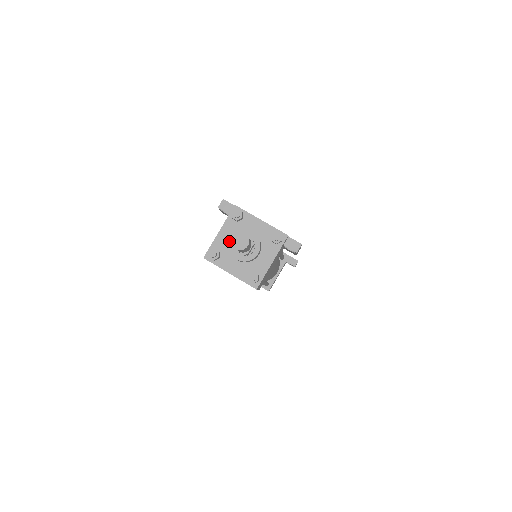
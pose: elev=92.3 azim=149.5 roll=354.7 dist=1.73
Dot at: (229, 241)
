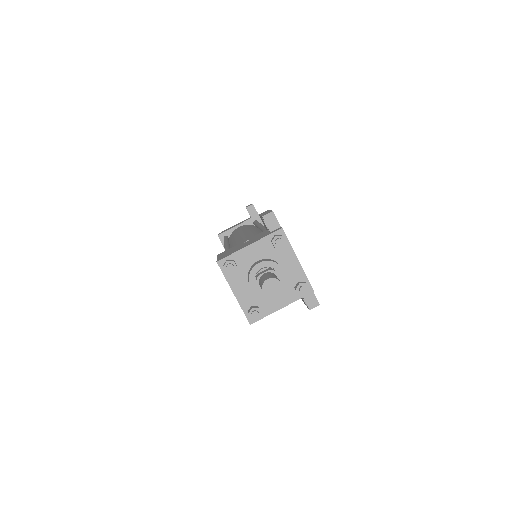
Dot at: (255, 265)
